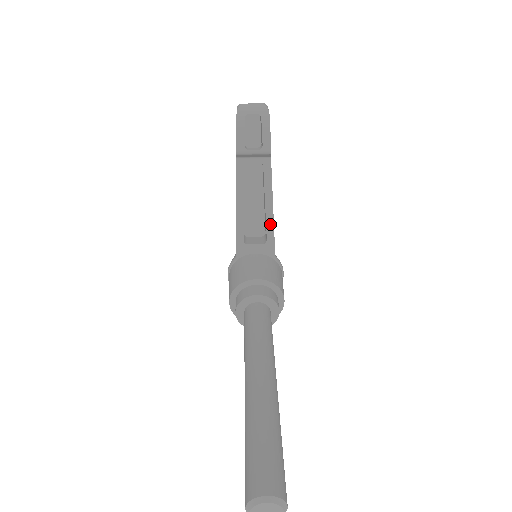
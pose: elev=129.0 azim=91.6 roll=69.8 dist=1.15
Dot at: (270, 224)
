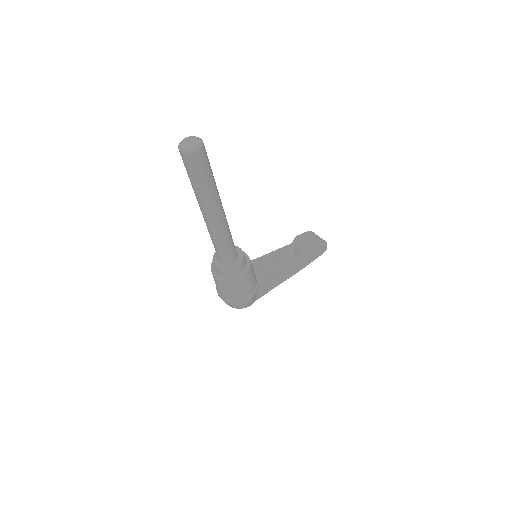
Dot at: (275, 270)
